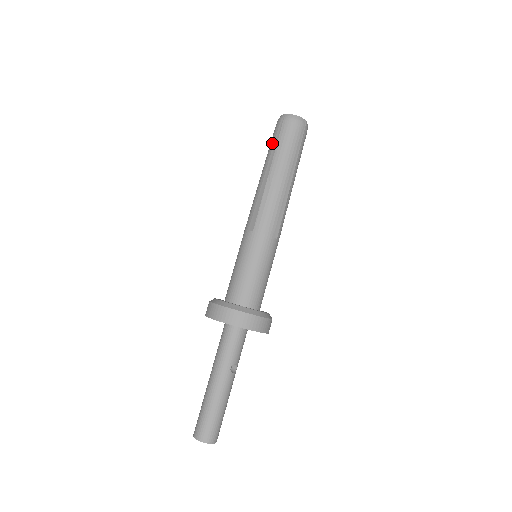
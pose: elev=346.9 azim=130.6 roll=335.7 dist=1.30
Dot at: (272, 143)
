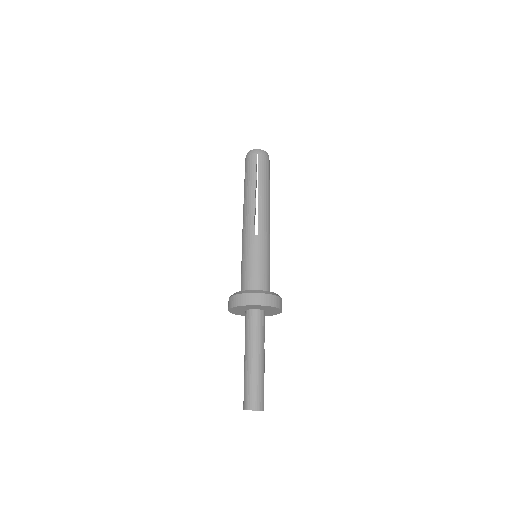
Dot at: (252, 170)
